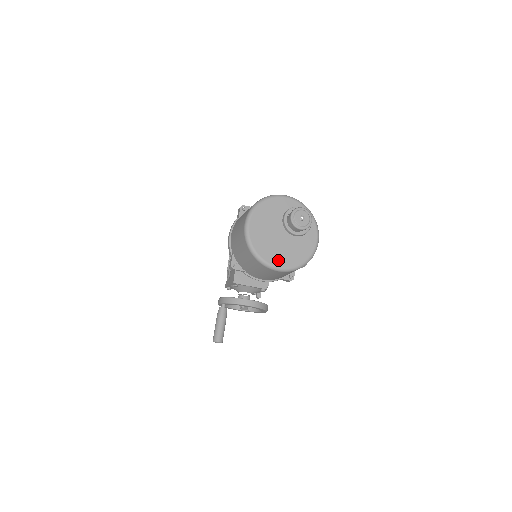
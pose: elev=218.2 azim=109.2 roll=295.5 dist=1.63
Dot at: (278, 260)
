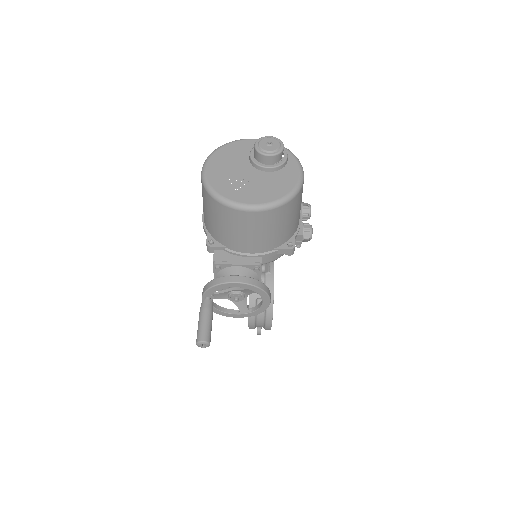
Dot at: (249, 198)
